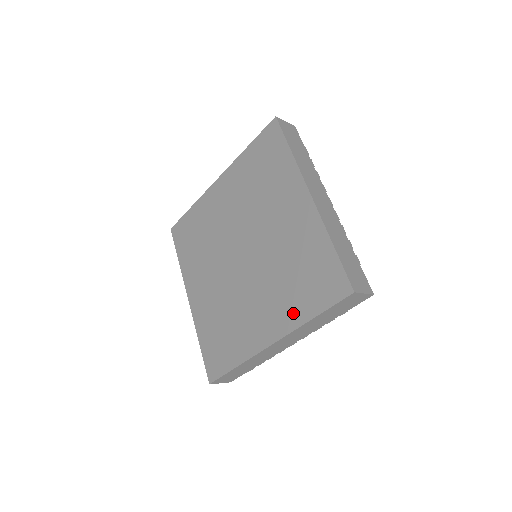
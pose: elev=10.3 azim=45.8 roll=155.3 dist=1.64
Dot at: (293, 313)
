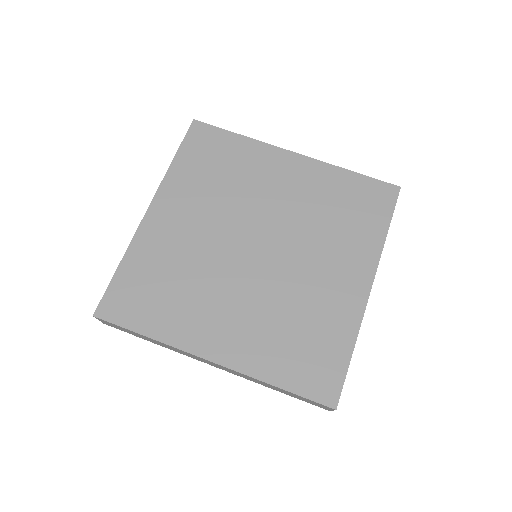
Dot at: (261, 360)
